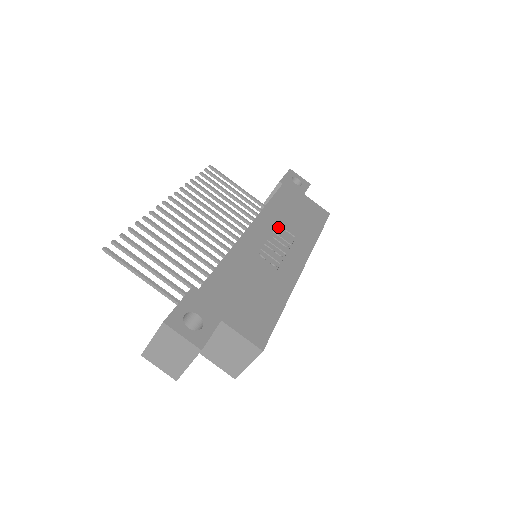
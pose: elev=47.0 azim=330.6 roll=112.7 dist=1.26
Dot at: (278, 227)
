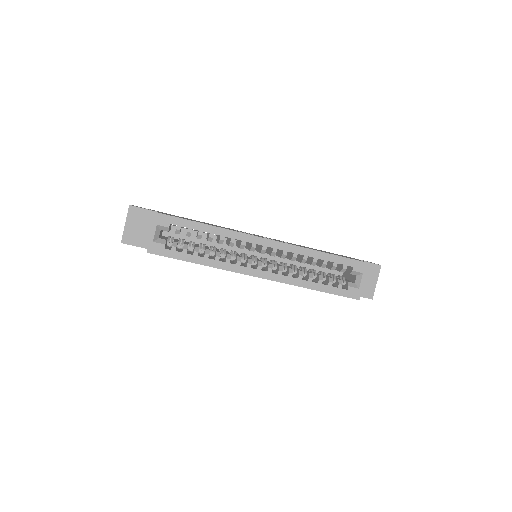
Dot at: occluded
